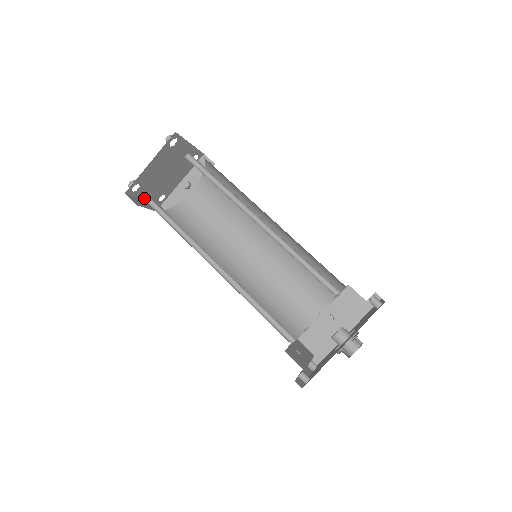
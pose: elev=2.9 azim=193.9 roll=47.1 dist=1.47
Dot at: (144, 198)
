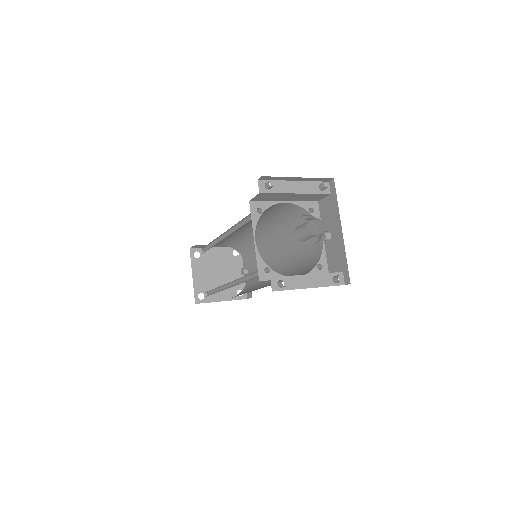
Dot at: (220, 300)
